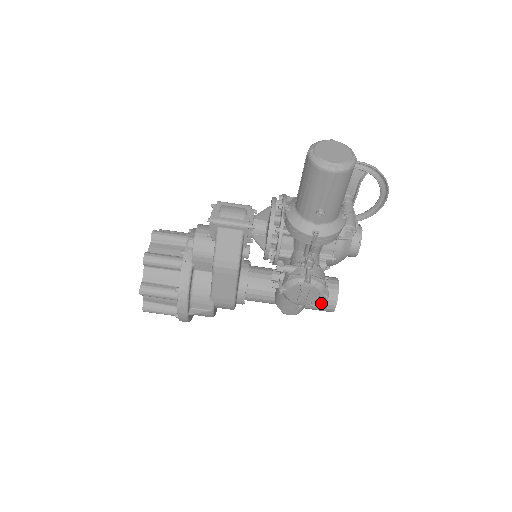
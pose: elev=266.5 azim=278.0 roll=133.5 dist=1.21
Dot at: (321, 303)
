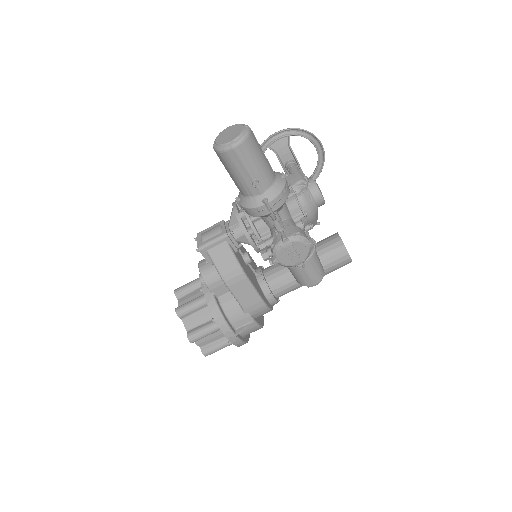
Dot at: (335, 260)
